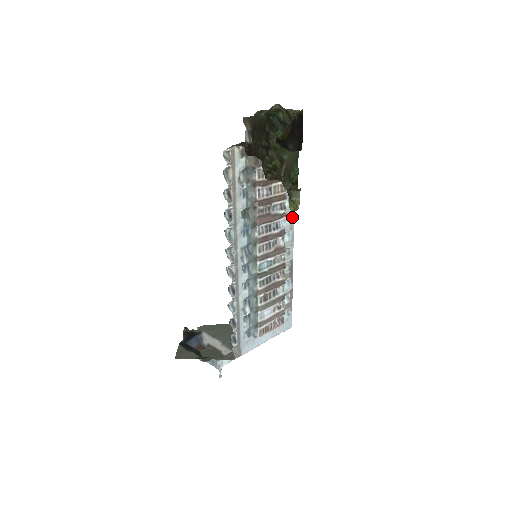
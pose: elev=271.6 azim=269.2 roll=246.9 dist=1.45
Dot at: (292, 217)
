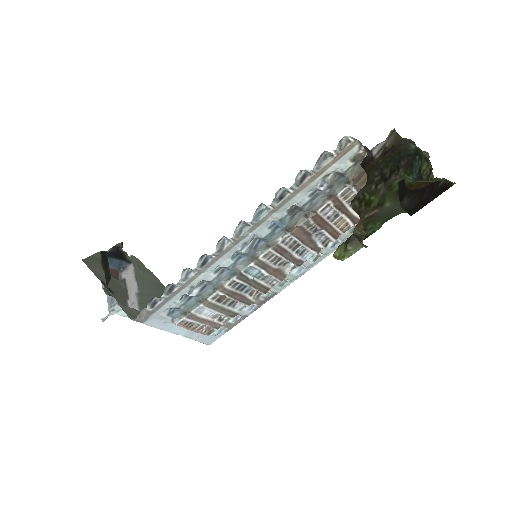
Dot at: (320, 259)
